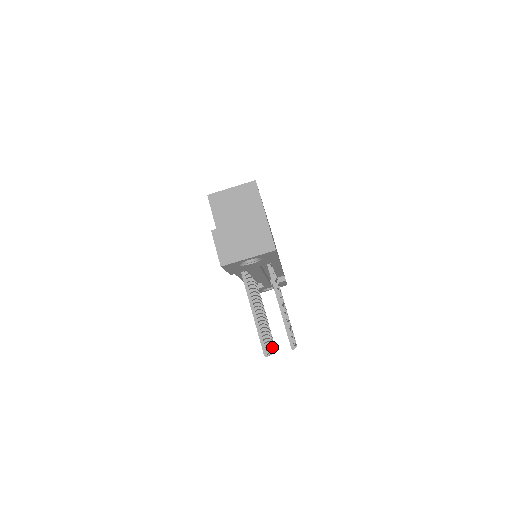
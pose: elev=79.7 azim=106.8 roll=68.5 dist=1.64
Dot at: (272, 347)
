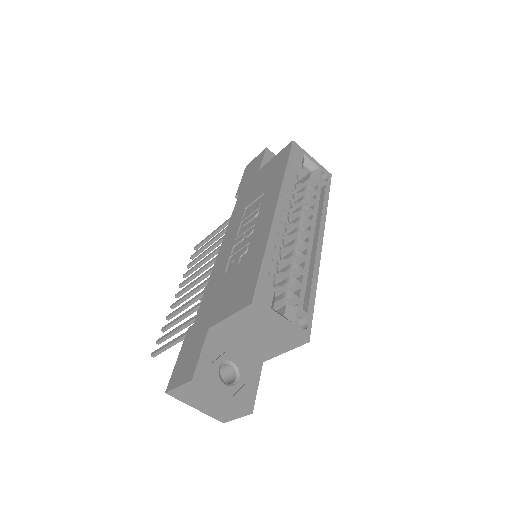
Dot at: occluded
